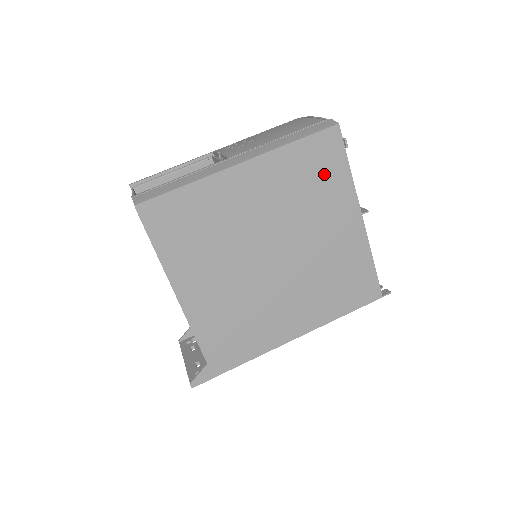
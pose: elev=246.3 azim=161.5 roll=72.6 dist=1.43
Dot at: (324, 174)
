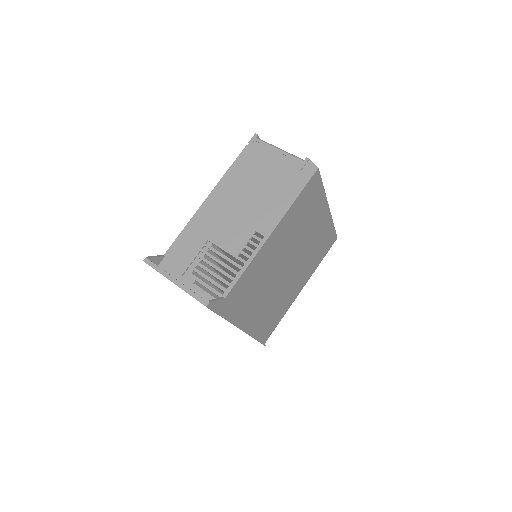
Dot at: (320, 252)
